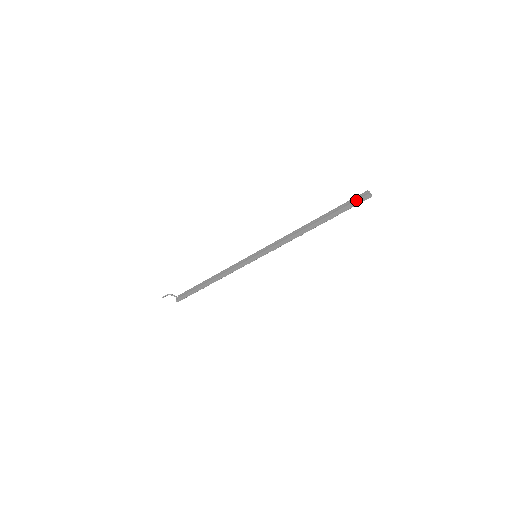
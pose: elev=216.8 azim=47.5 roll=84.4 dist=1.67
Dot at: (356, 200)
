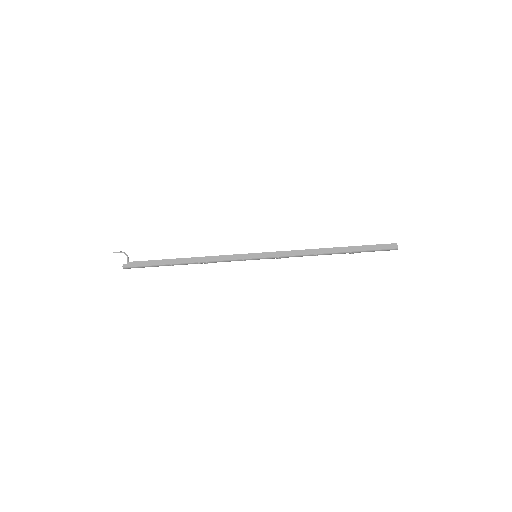
Dot at: (384, 244)
